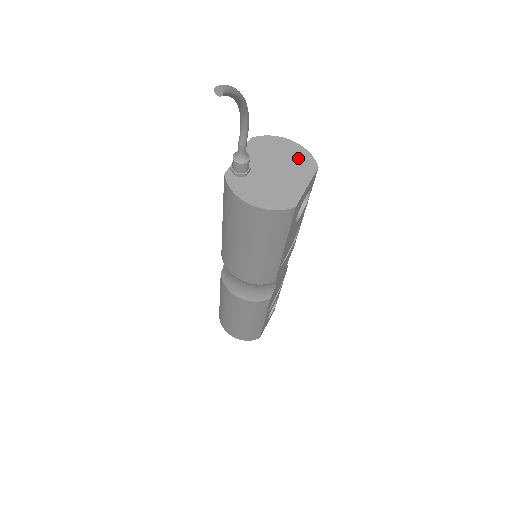
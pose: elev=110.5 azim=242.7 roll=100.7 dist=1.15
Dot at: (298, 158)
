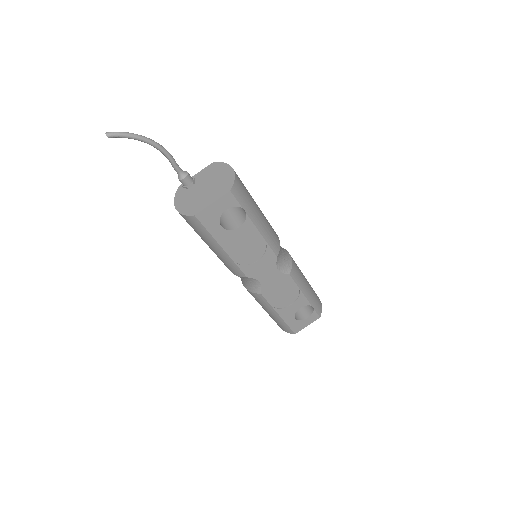
Dot at: (225, 181)
